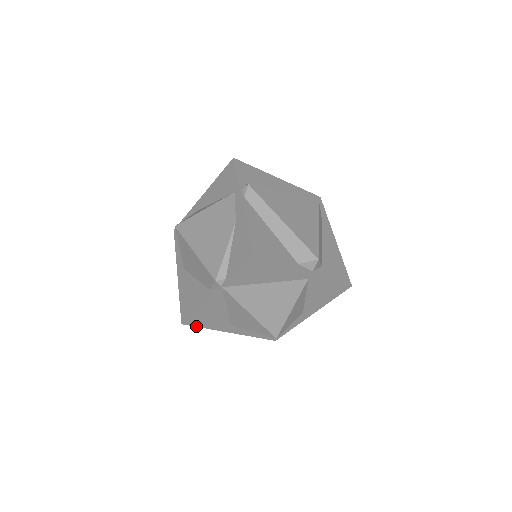
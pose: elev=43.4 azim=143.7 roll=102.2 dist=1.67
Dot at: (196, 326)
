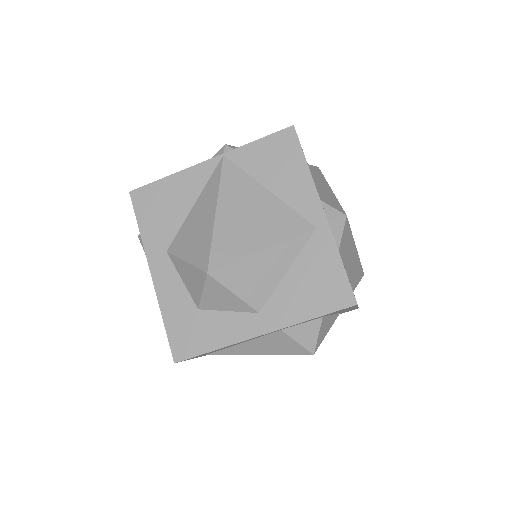
Dot at: (136, 213)
